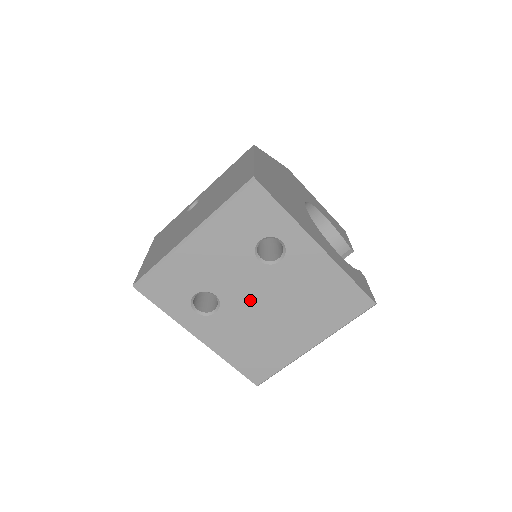
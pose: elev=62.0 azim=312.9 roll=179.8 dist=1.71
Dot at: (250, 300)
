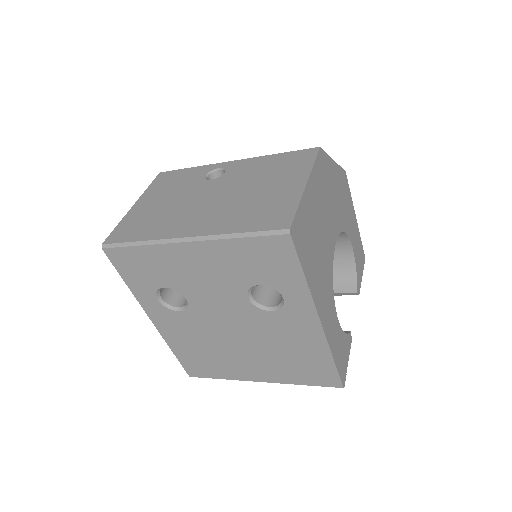
Dot at: (220, 321)
